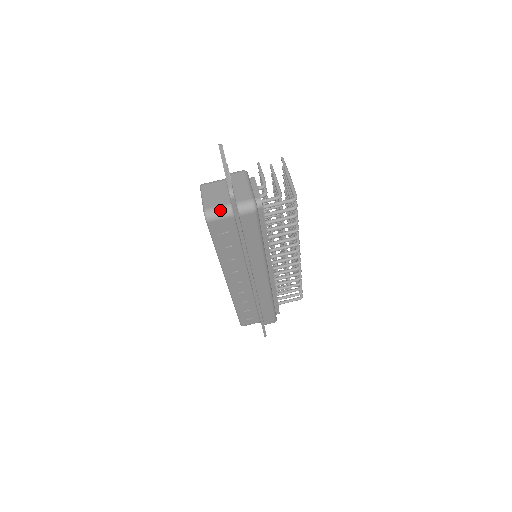
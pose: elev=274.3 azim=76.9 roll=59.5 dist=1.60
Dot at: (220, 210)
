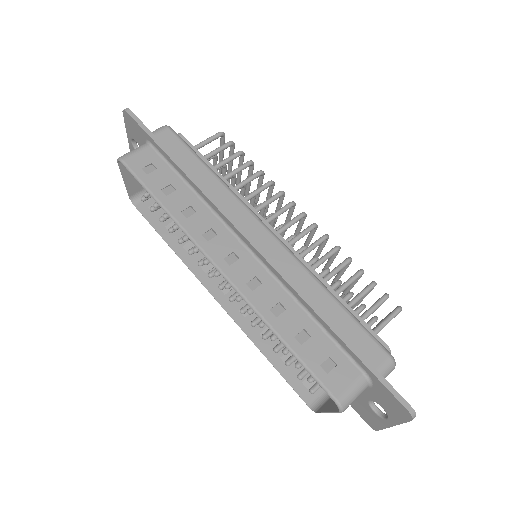
Dot at: (133, 150)
